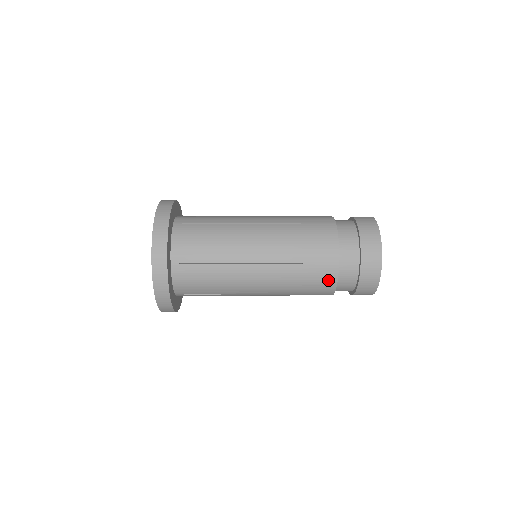
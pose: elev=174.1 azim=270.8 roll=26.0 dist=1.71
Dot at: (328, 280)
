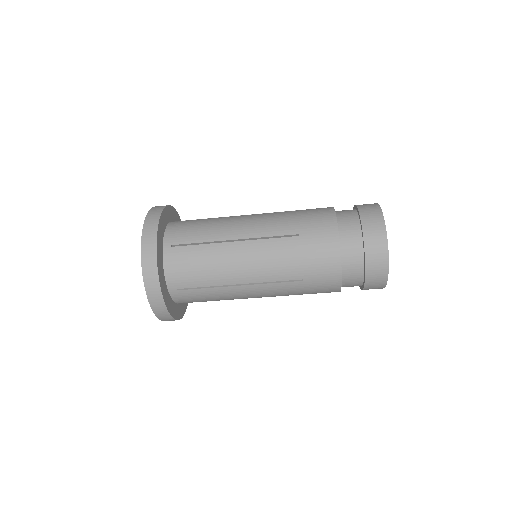
Dot at: (330, 252)
